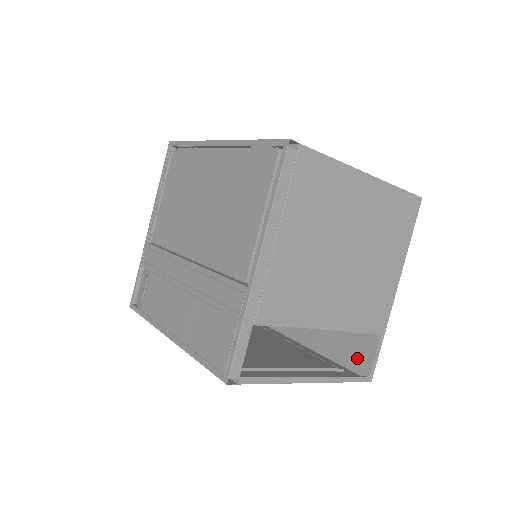
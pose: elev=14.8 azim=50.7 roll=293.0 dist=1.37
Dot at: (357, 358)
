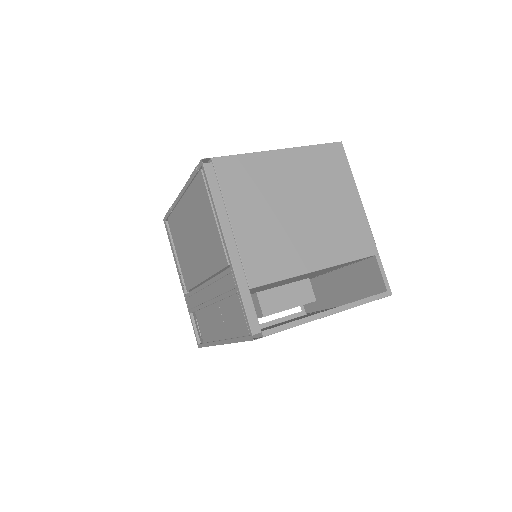
Dot at: (375, 285)
